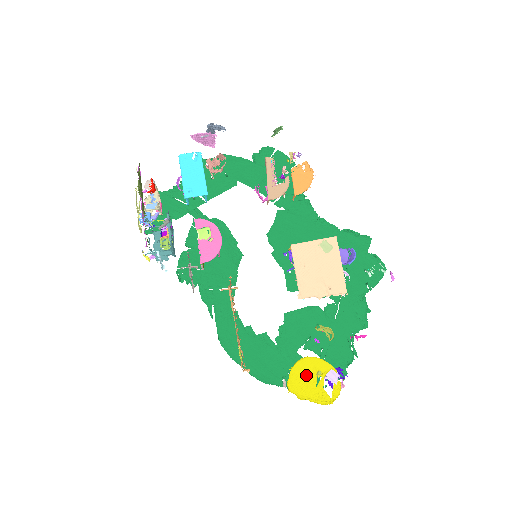
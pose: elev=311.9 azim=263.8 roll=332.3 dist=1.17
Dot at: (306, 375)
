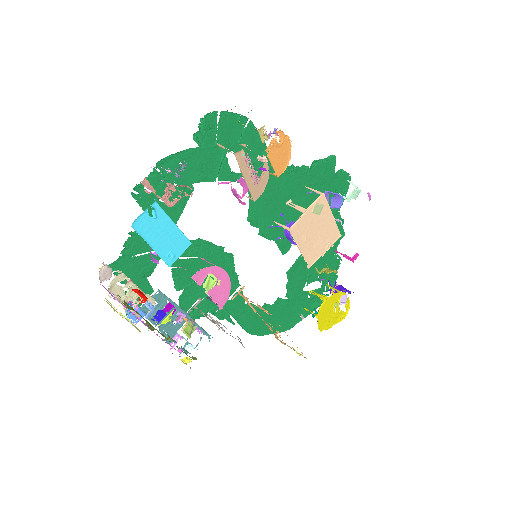
Dot at: (328, 312)
